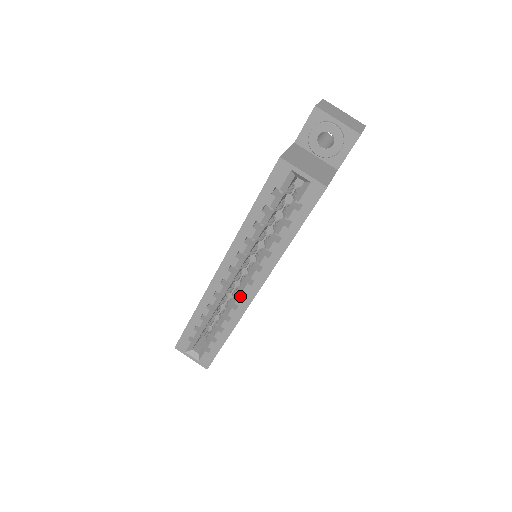
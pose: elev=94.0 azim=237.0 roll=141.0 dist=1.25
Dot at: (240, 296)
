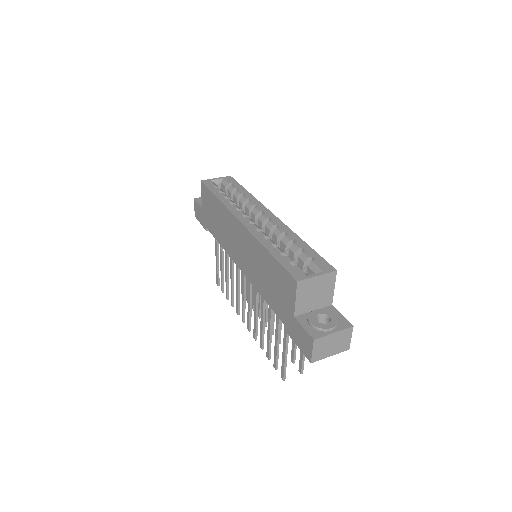
Dot at: (269, 221)
